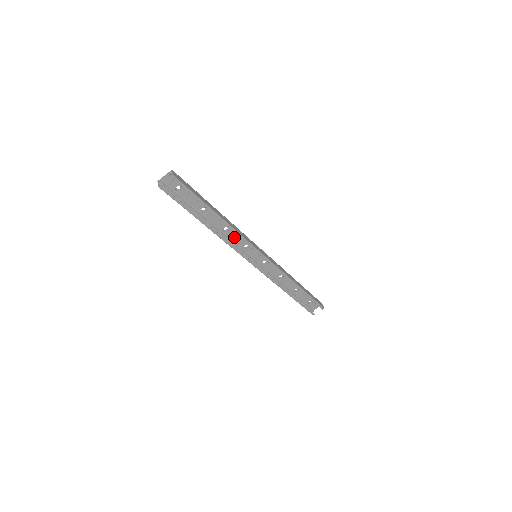
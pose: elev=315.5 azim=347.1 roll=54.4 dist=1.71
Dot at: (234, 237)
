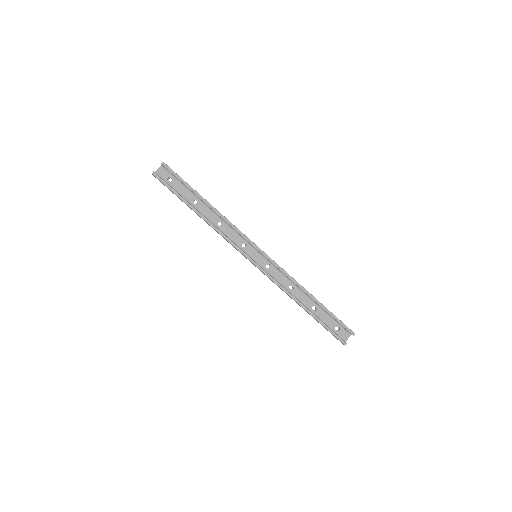
Dot at: (229, 233)
